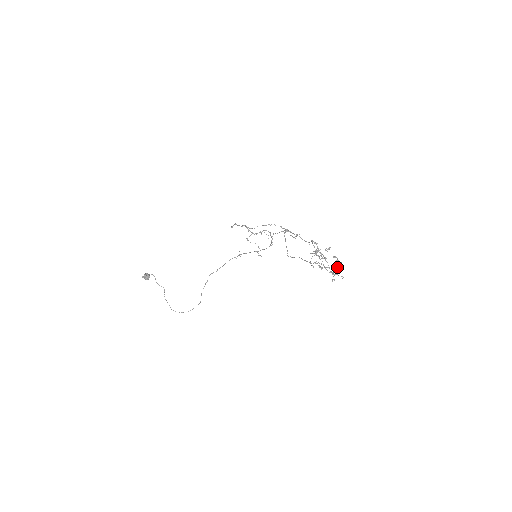
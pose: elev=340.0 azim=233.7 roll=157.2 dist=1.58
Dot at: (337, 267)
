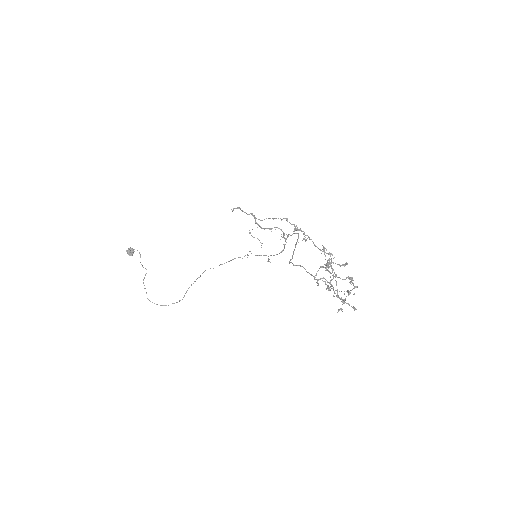
Dot at: (350, 293)
